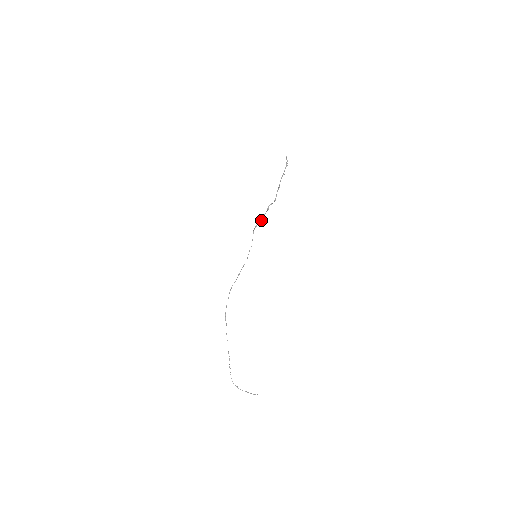
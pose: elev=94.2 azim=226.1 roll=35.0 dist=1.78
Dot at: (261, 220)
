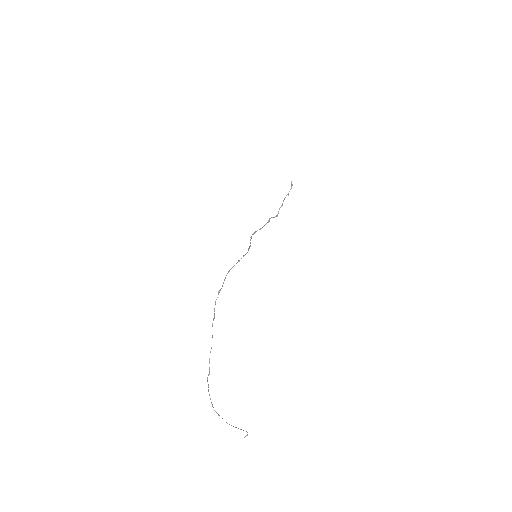
Dot at: (260, 229)
